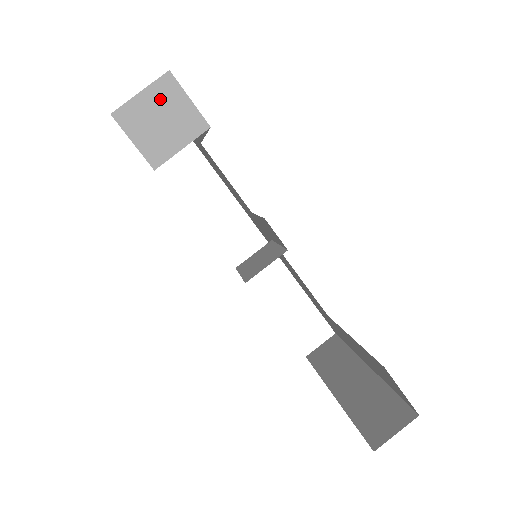
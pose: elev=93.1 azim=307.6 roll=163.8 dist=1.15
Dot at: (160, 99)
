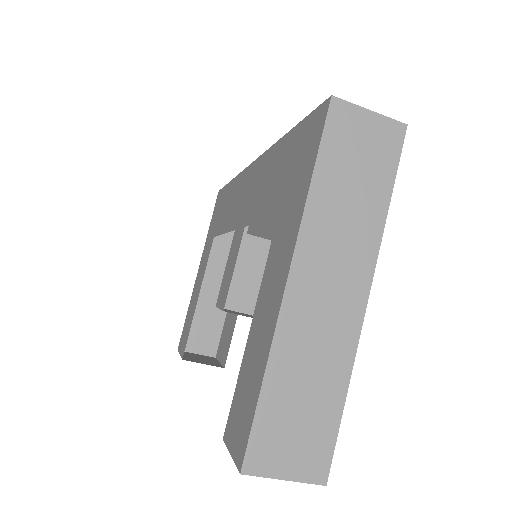
Dot at: occluded
